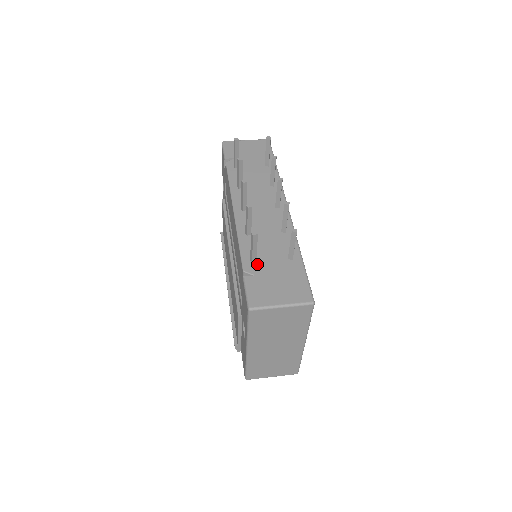
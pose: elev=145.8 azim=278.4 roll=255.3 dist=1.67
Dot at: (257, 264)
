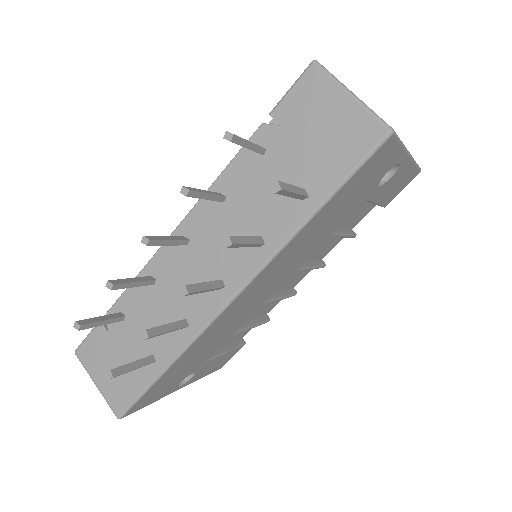
Dot at: (121, 324)
